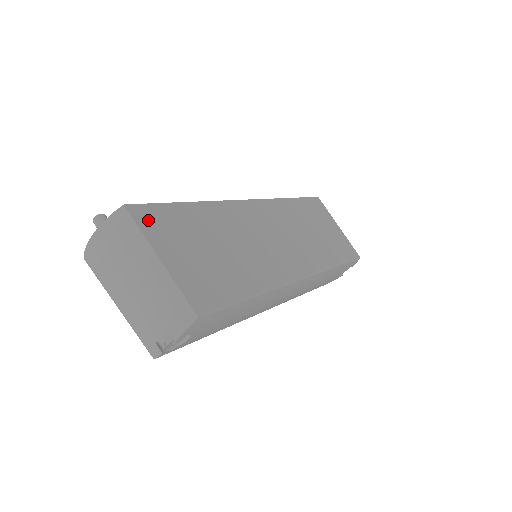
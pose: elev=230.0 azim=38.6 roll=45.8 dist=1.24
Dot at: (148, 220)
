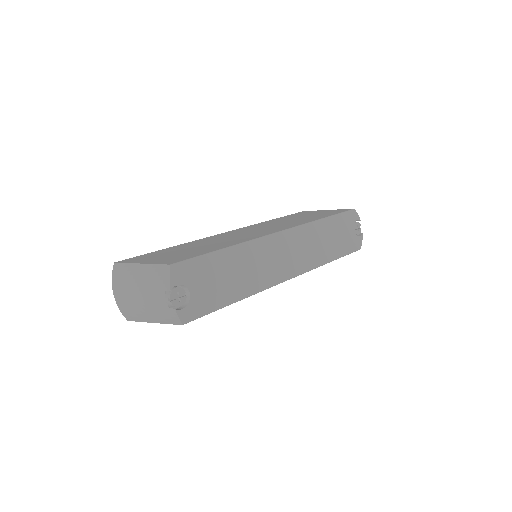
Dot at: (132, 260)
